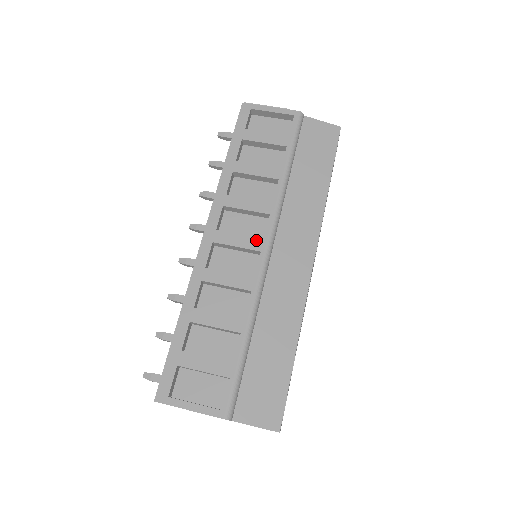
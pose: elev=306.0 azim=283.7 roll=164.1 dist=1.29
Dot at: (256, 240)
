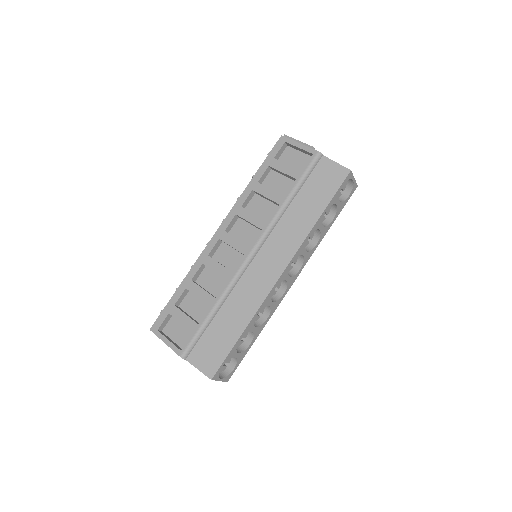
Dot at: (245, 246)
